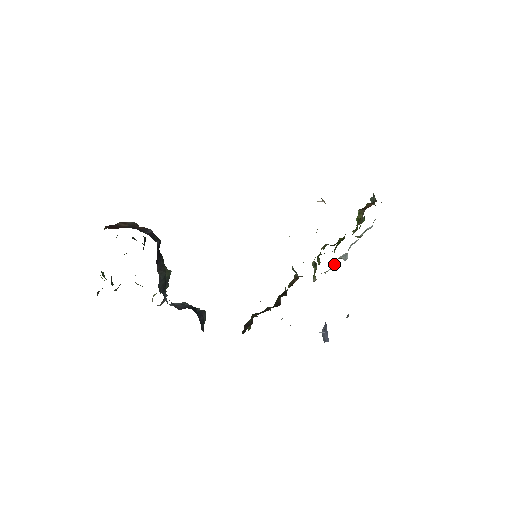
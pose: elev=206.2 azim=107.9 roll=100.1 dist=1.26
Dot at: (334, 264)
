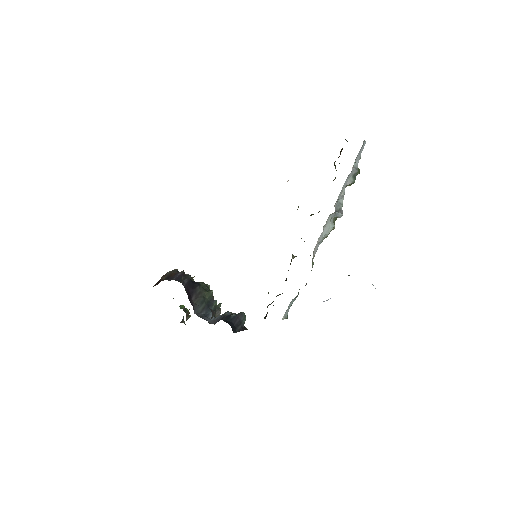
Dot at: (325, 229)
